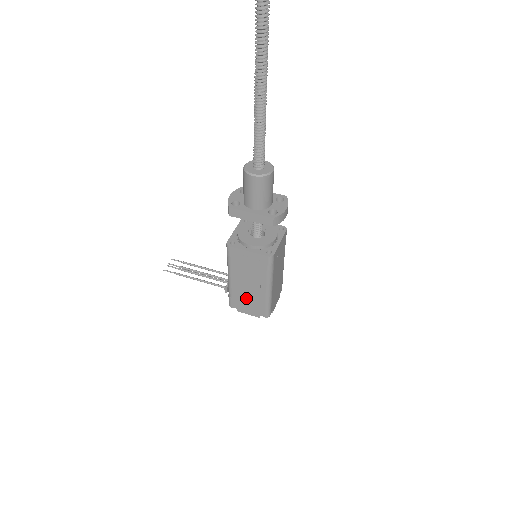
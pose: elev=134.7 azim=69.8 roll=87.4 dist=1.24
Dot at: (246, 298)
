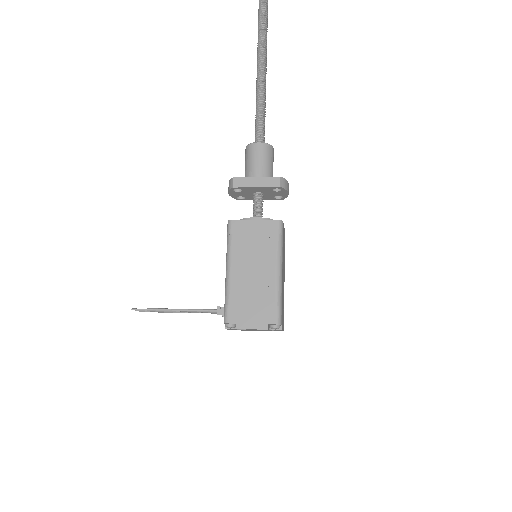
Dot at: (250, 298)
